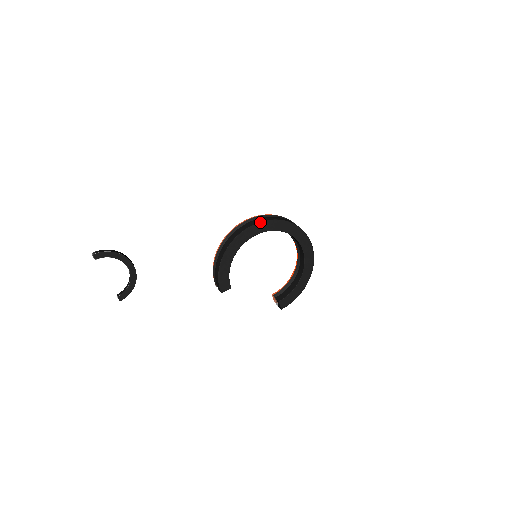
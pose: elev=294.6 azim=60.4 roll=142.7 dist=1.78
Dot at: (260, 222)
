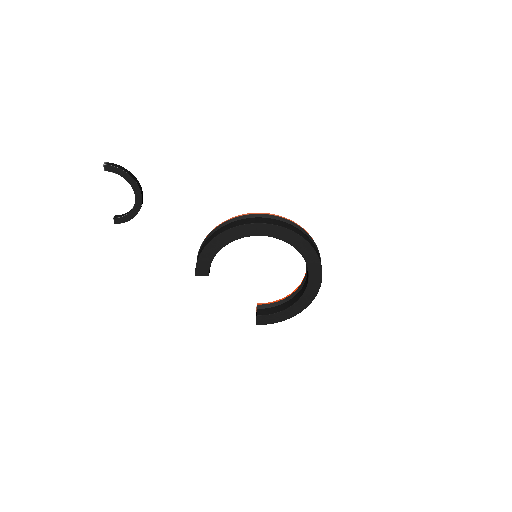
Dot at: (271, 224)
